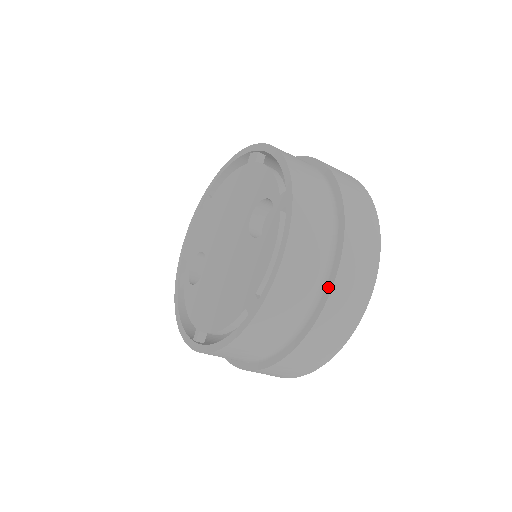
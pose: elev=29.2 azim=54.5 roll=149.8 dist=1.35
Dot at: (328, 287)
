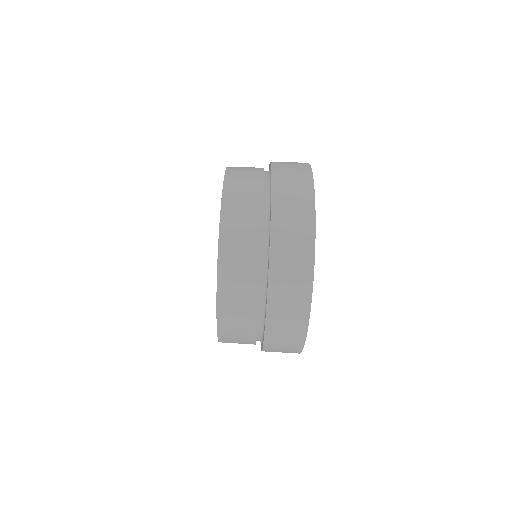
Dot at: (268, 258)
